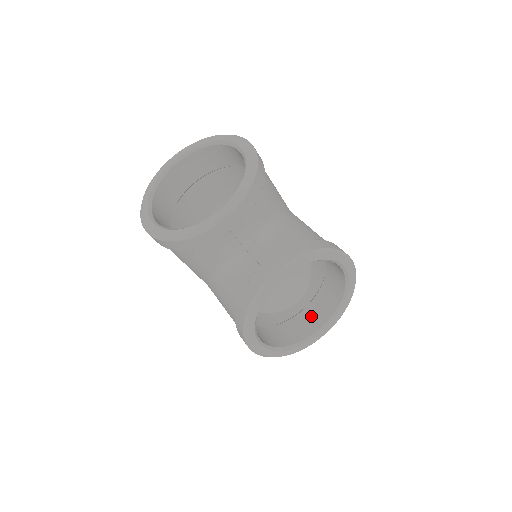
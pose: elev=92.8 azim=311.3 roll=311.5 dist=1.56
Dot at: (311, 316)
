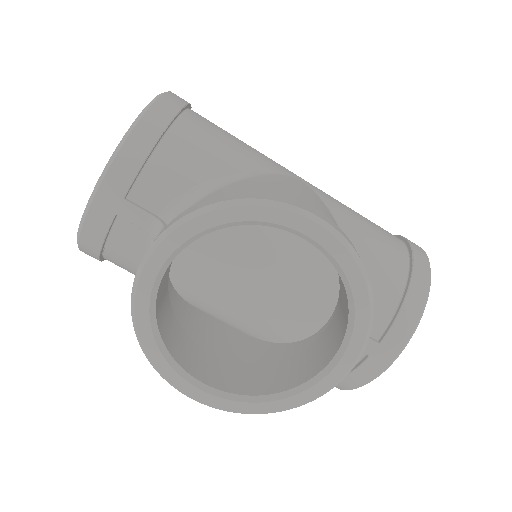
Dot at: (328, 340)
